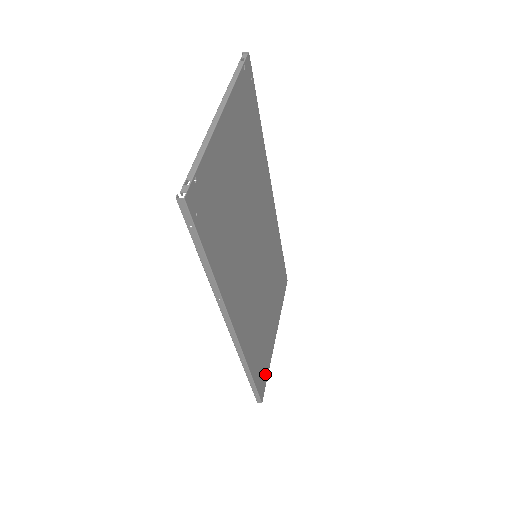
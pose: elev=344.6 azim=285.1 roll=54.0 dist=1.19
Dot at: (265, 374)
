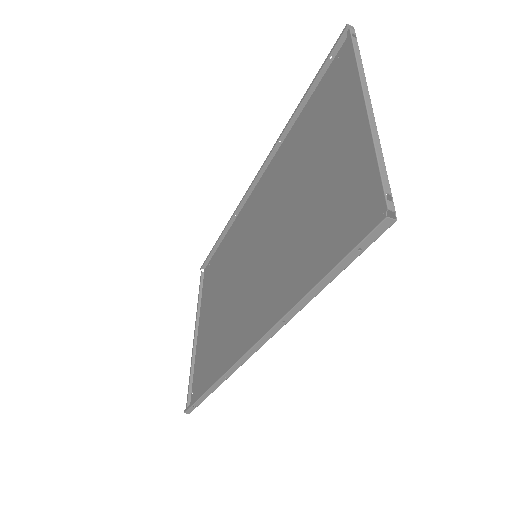
Dot at: (196, 380)
